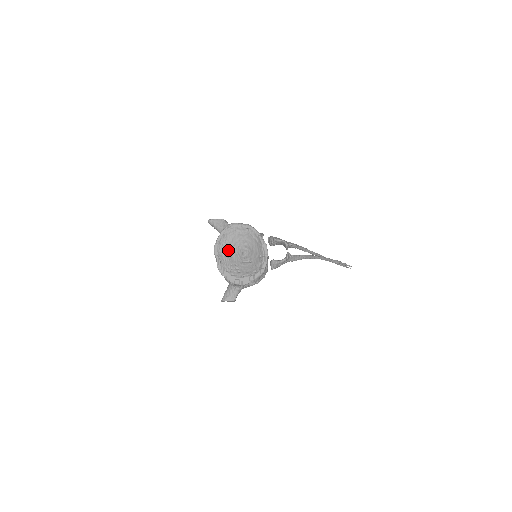
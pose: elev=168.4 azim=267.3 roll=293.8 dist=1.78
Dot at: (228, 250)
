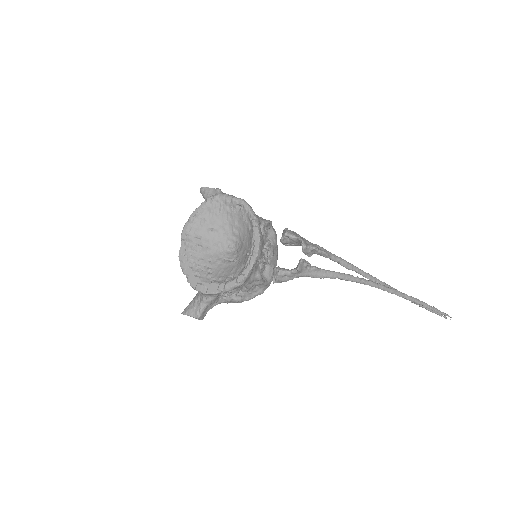
Dot at: (205, 235)
